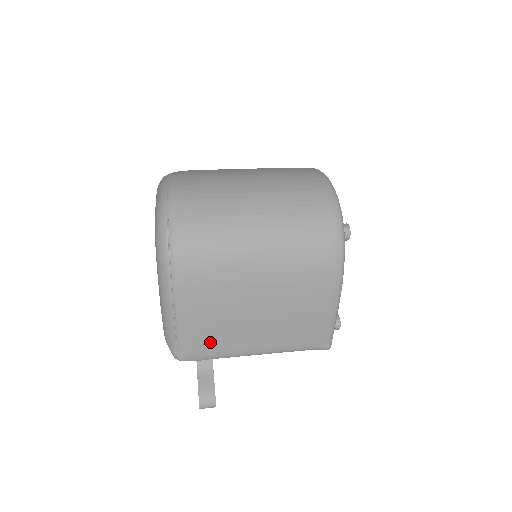
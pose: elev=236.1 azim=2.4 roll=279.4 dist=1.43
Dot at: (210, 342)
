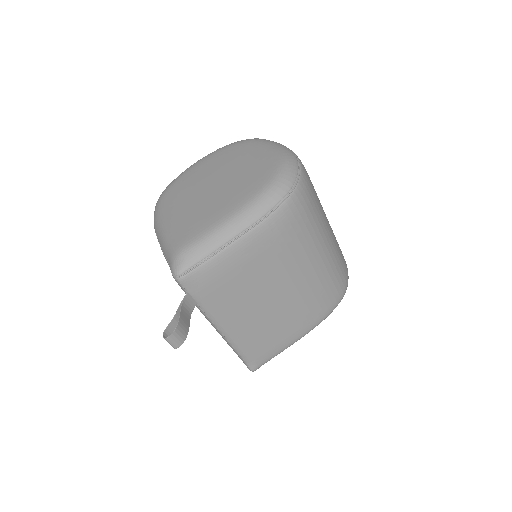
Dot at: (221, 287)
